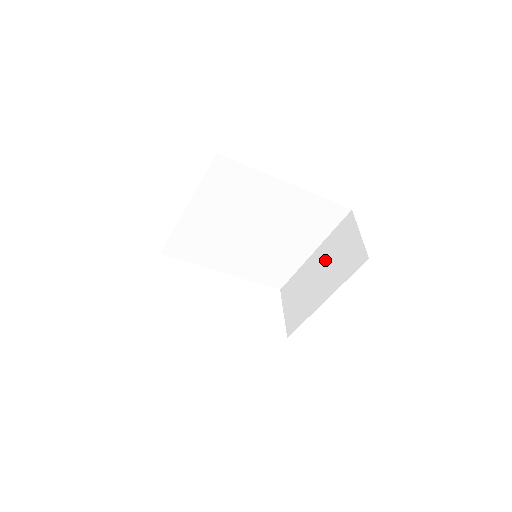
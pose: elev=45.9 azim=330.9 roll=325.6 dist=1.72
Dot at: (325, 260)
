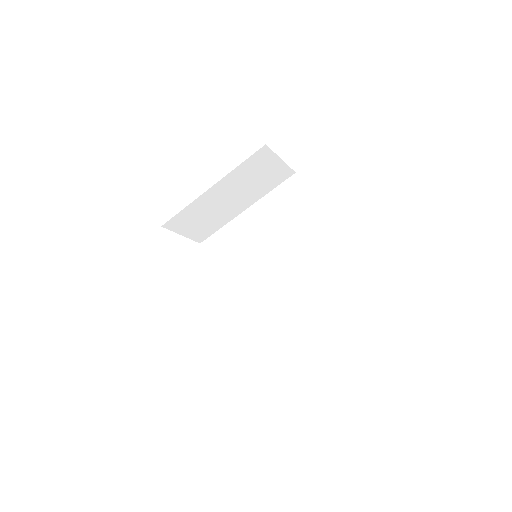
Dot at: occluded
